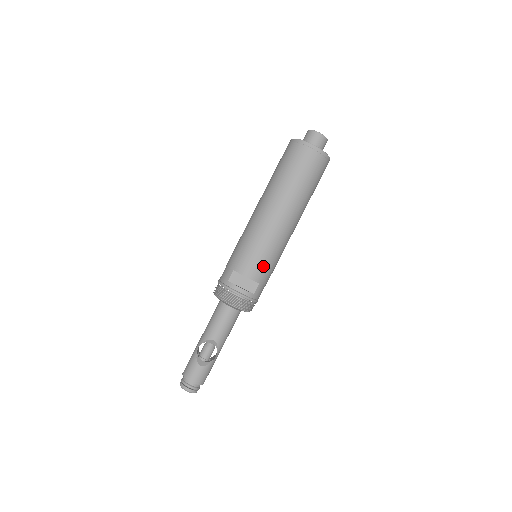
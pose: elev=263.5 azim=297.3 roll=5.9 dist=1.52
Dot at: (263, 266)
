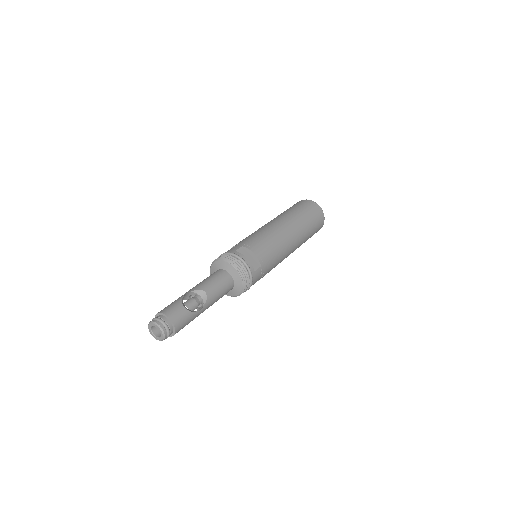
Dot at: (268, 254)
